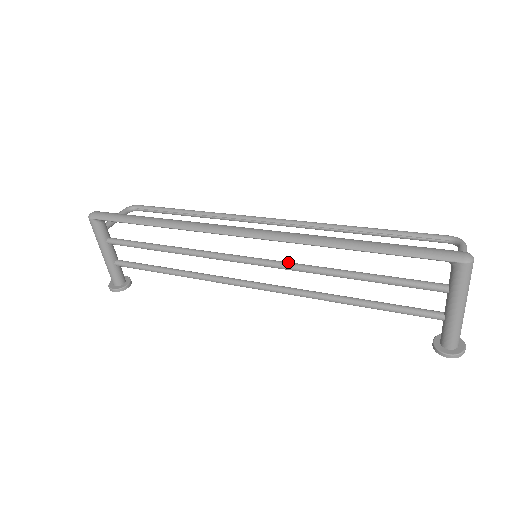
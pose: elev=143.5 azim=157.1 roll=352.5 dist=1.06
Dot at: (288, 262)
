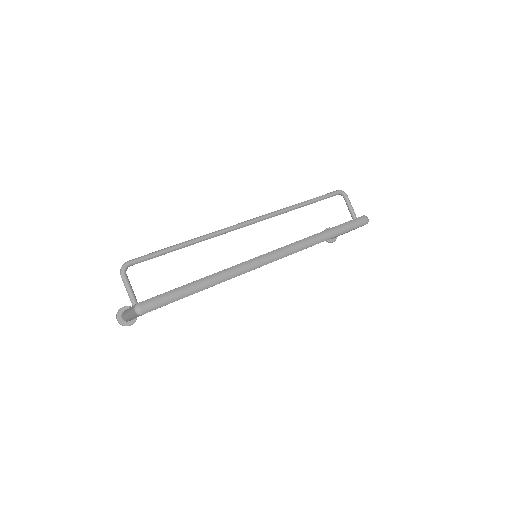
Dot at: occluded
